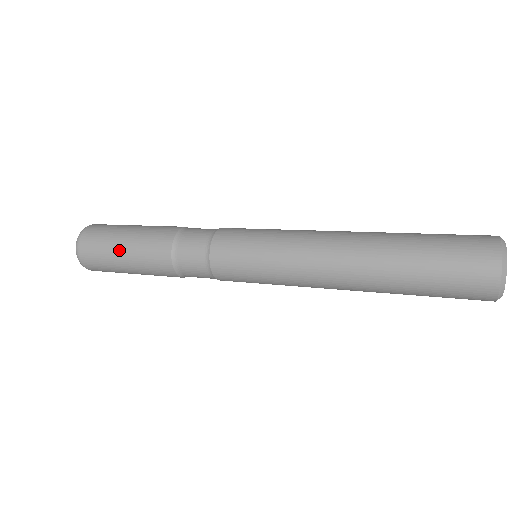
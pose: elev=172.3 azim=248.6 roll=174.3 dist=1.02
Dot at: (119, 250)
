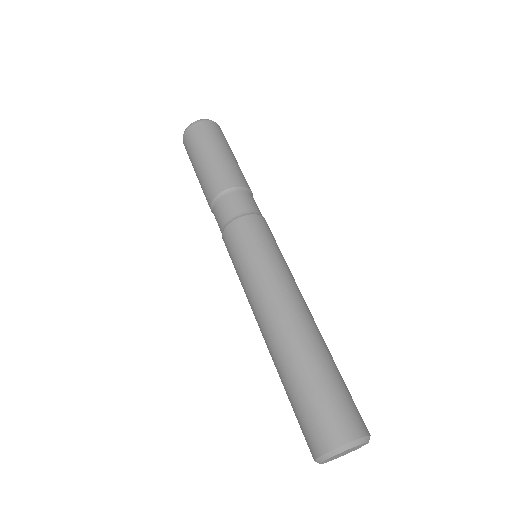
Dot at: occluded
